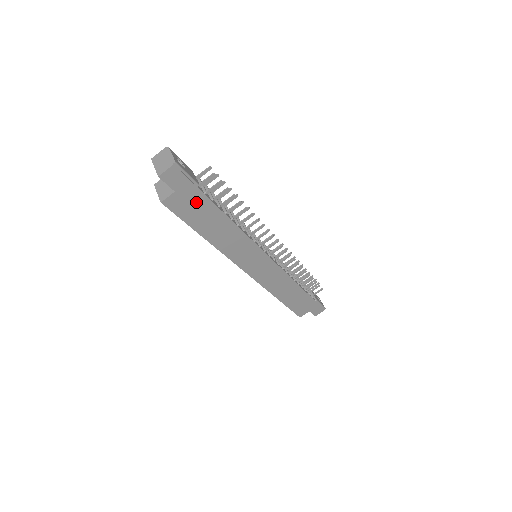
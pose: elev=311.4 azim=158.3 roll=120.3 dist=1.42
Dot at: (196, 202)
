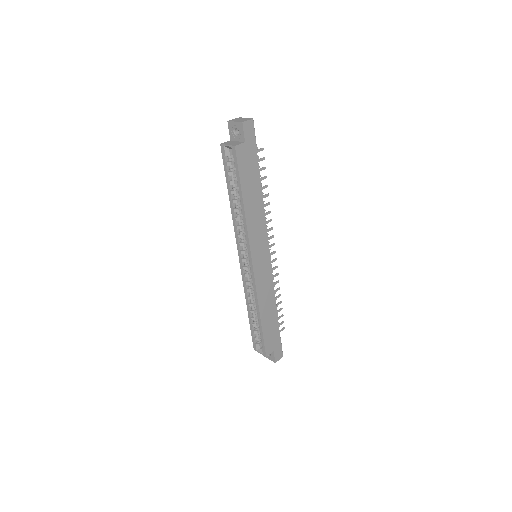
Dot at: (251, 161)
